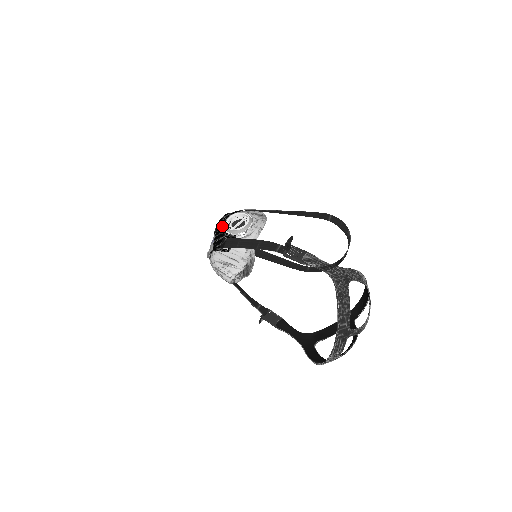
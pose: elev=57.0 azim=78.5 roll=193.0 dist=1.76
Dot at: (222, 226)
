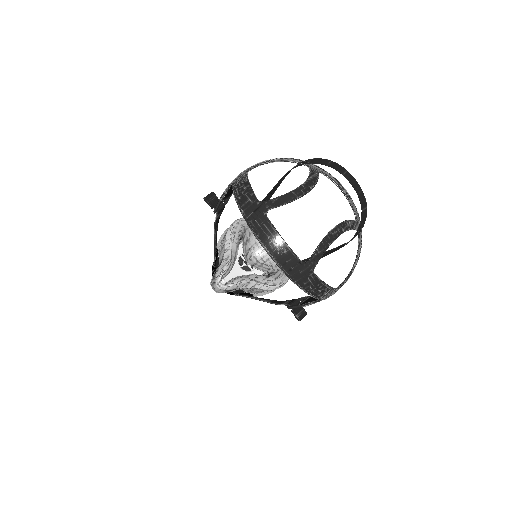
Dot at: occluded
